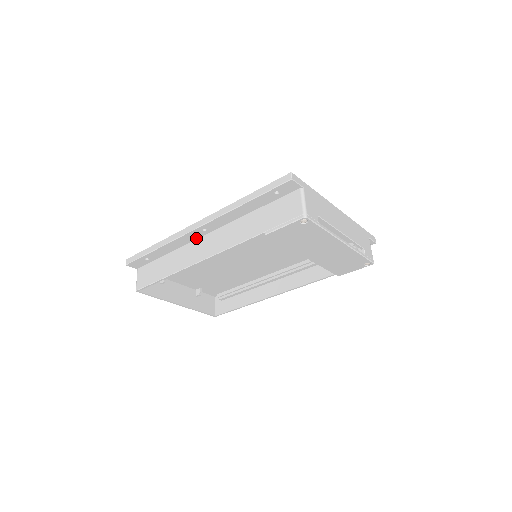
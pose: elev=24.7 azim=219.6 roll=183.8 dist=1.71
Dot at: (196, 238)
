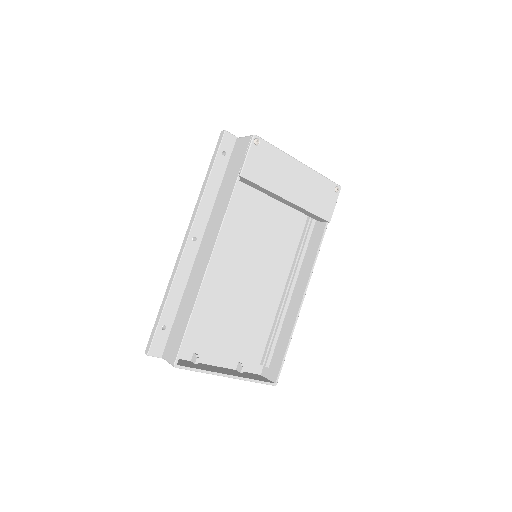
Dot at: (193, 259)
